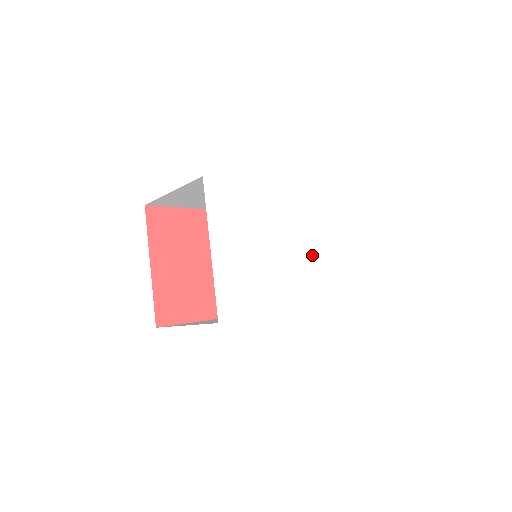
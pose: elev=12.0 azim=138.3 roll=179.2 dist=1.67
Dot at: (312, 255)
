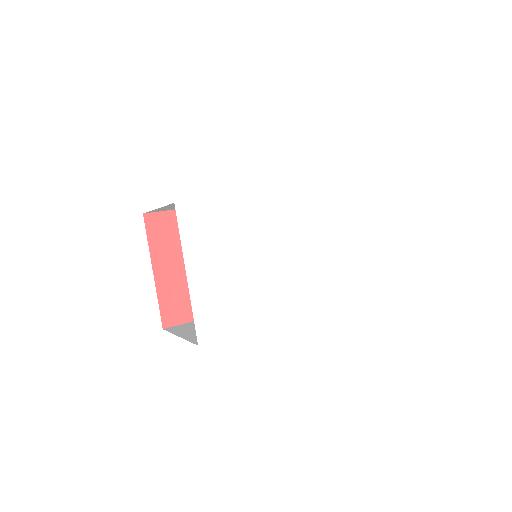
Dot at: (309, 258)
